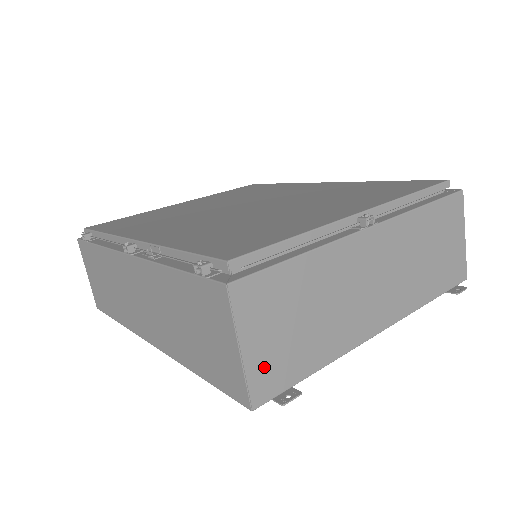
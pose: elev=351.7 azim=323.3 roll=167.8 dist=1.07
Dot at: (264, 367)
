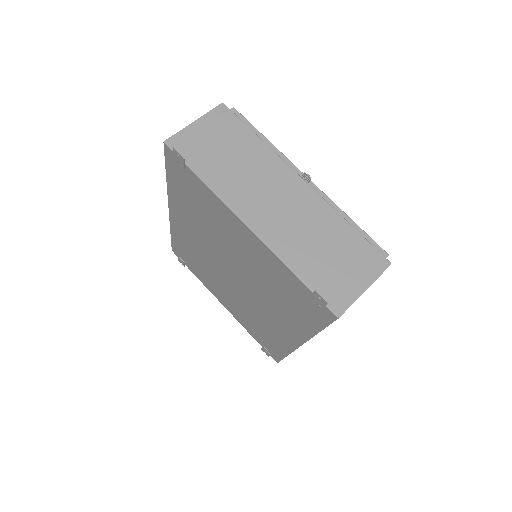
Dot at: (190, 139)
